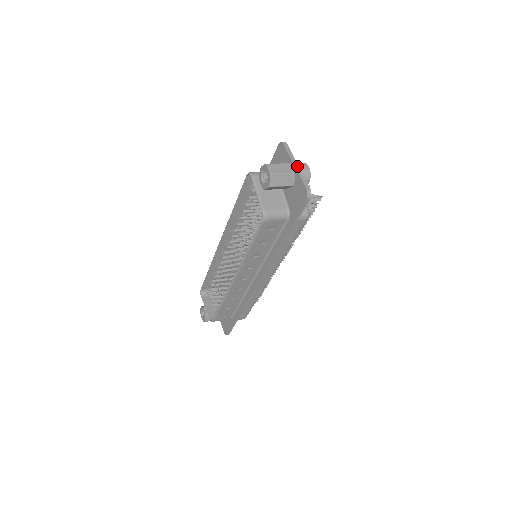
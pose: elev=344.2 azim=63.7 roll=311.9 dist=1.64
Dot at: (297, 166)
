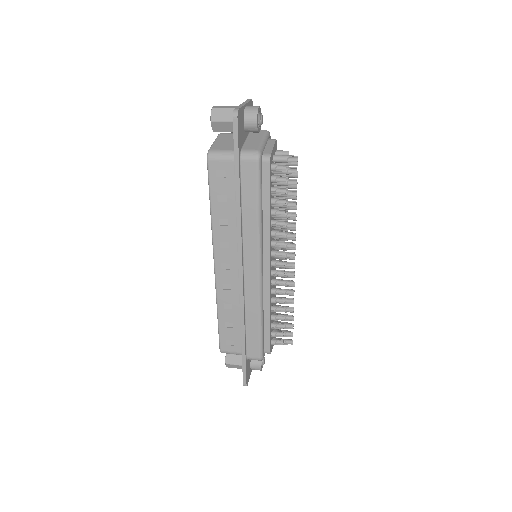
Dot at: (244, 104)
